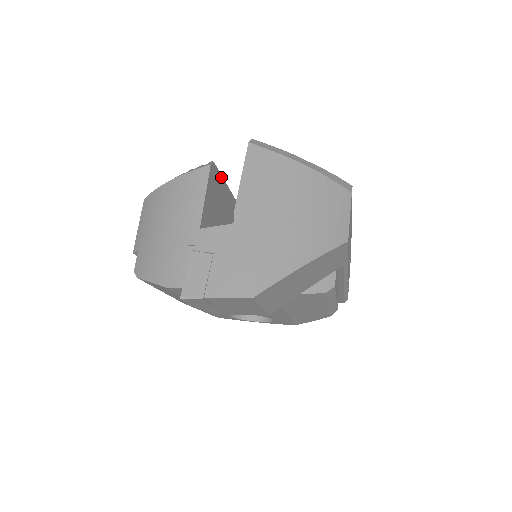
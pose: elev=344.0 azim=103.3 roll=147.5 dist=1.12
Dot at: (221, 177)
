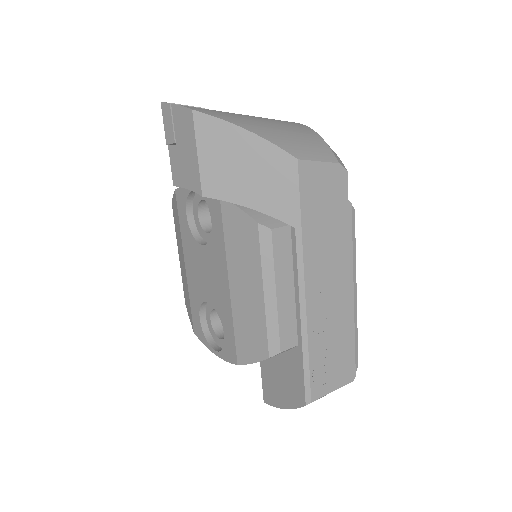
Dot at: occluded
